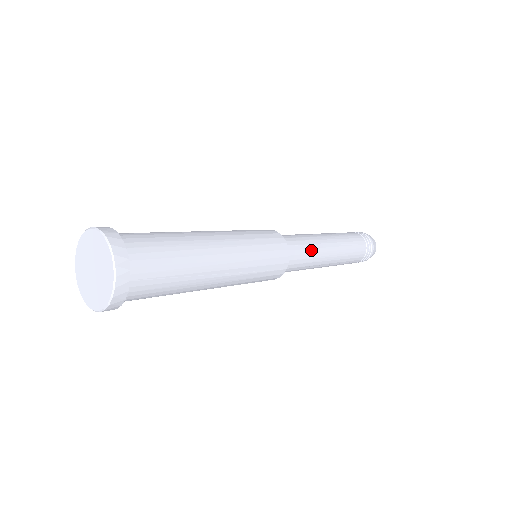
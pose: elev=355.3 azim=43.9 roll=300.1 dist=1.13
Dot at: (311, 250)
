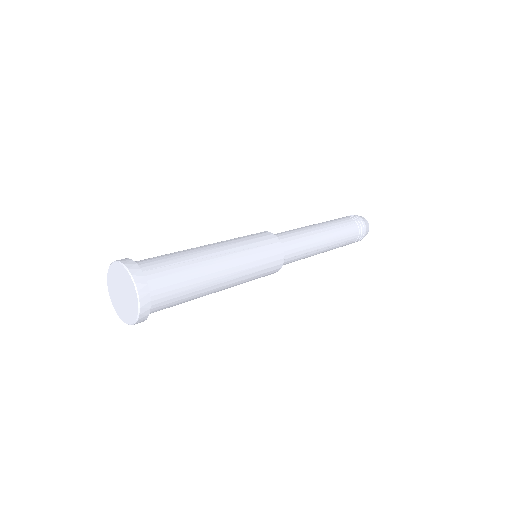
Dot at: (303, 257)
